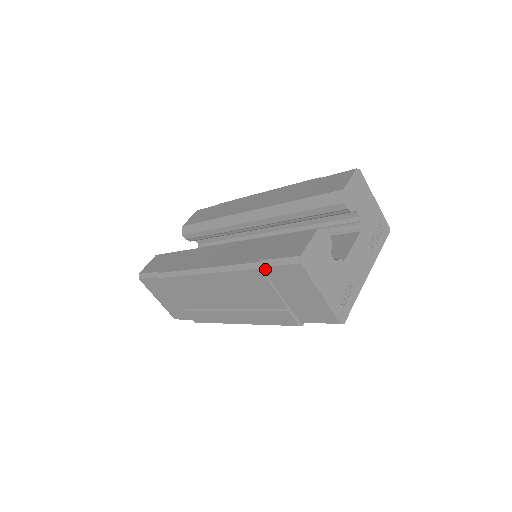
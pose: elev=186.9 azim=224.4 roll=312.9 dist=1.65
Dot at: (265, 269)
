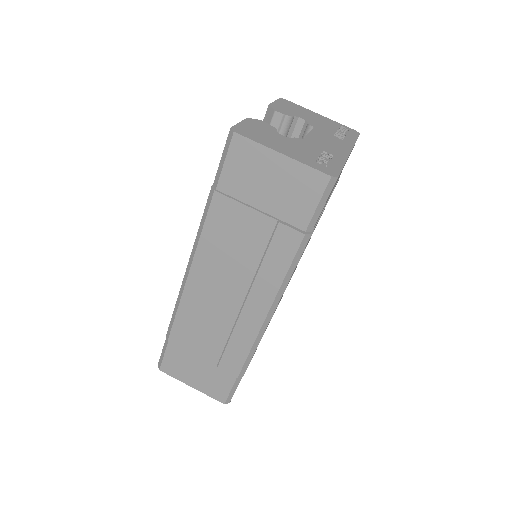
Dot at: (220, 187)
